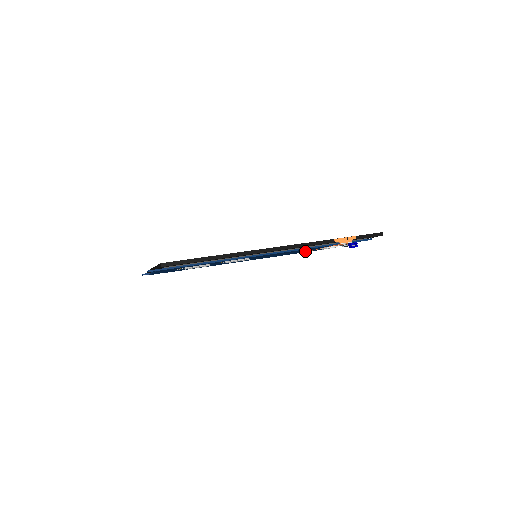
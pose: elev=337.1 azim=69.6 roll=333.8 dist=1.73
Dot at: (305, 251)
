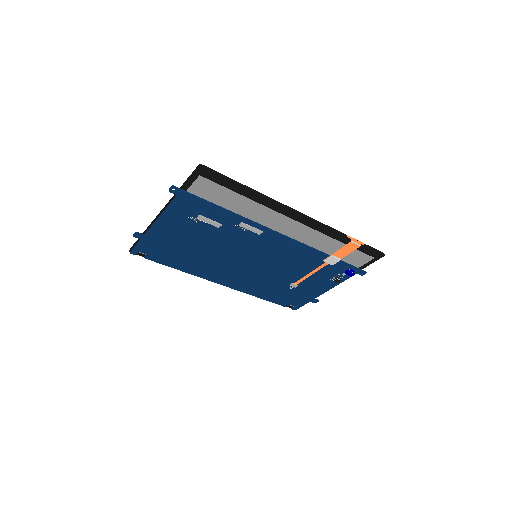
Dot at: (295, 284)
